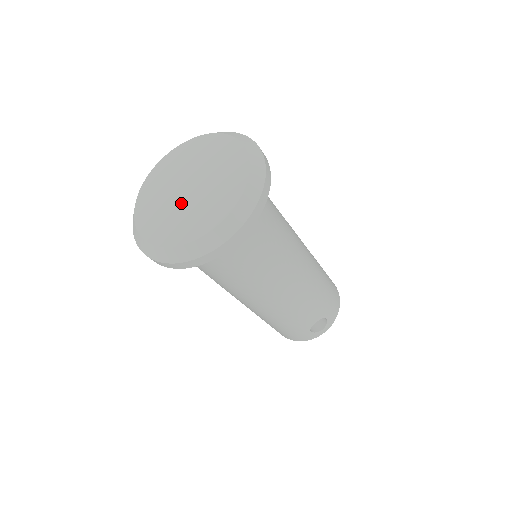
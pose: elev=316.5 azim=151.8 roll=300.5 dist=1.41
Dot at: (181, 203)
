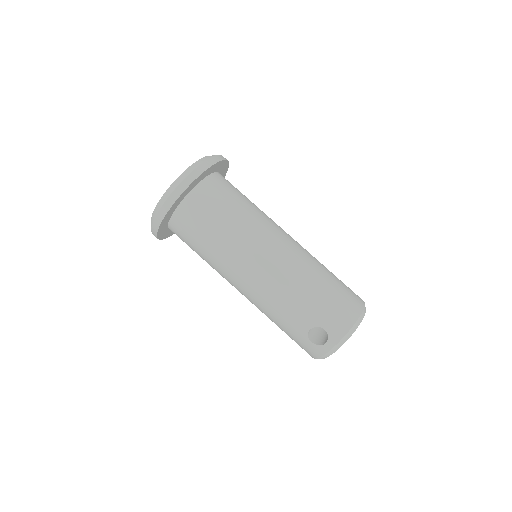
Dot at: occluded
